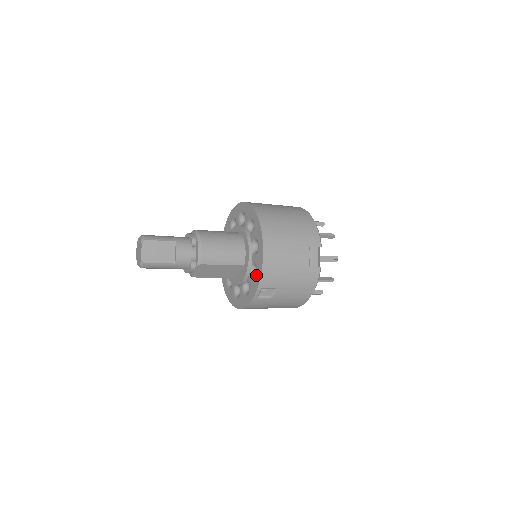
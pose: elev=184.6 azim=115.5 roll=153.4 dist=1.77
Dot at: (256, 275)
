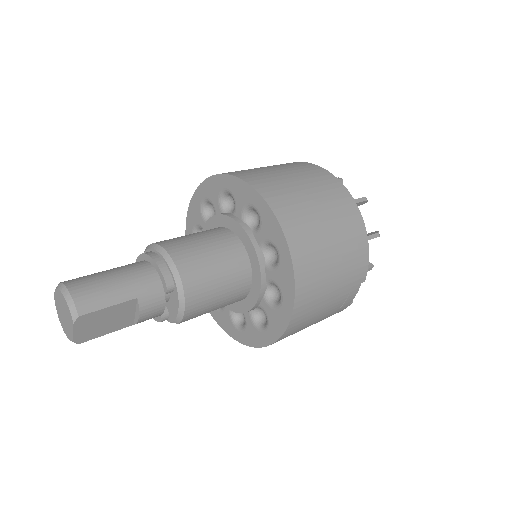
Dot at: (264, 331)
